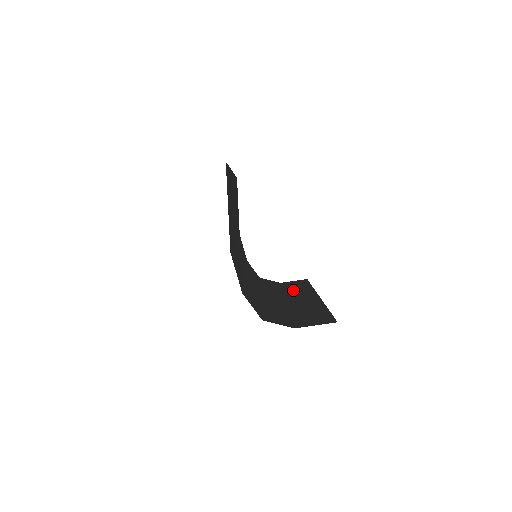
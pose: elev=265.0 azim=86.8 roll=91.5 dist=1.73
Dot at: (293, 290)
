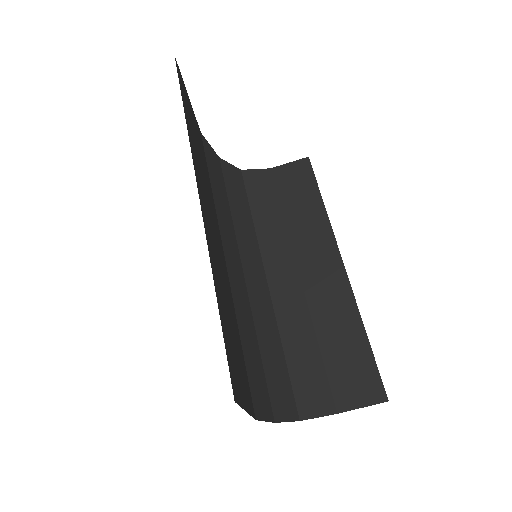
Dot at: (300, 221)
